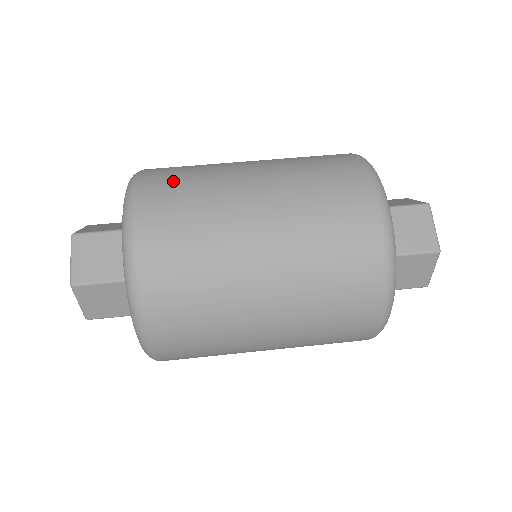
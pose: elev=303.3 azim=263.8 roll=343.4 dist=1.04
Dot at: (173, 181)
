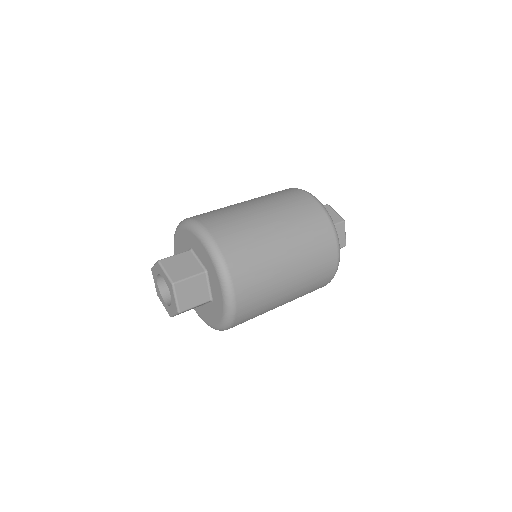
Dot at: occluded
